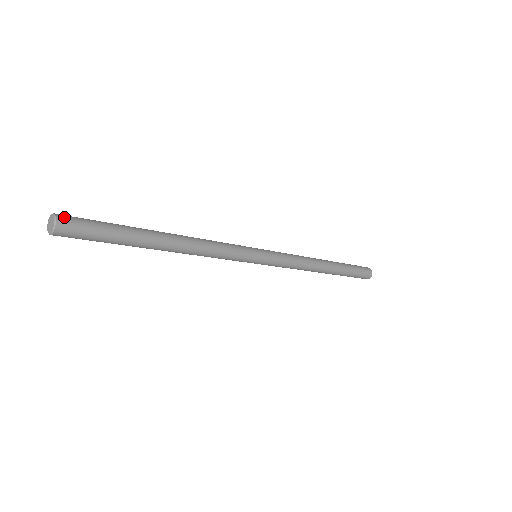
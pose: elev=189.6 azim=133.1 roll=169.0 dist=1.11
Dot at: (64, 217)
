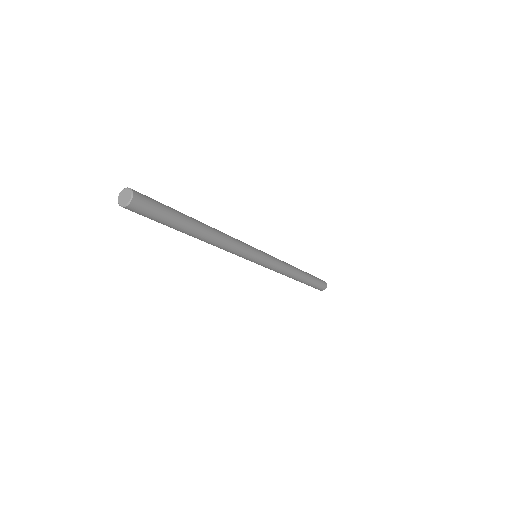
Dot at: (137, 192)
